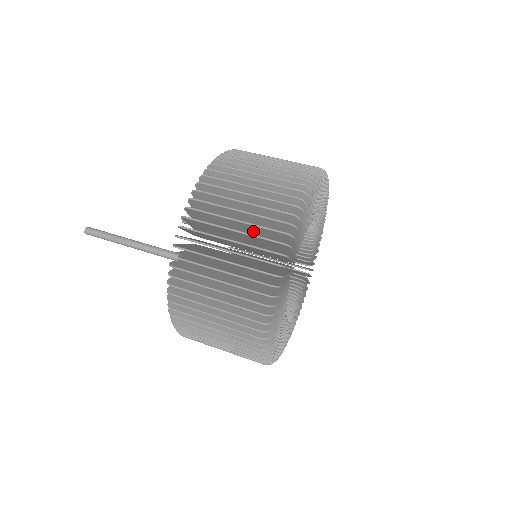
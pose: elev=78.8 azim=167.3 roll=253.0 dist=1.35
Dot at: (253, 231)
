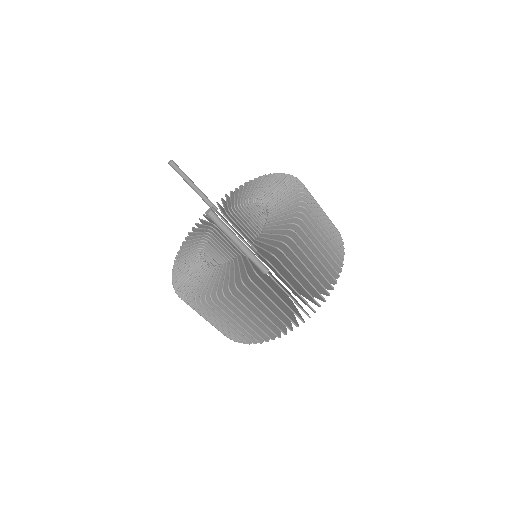
Dot at: occluded
